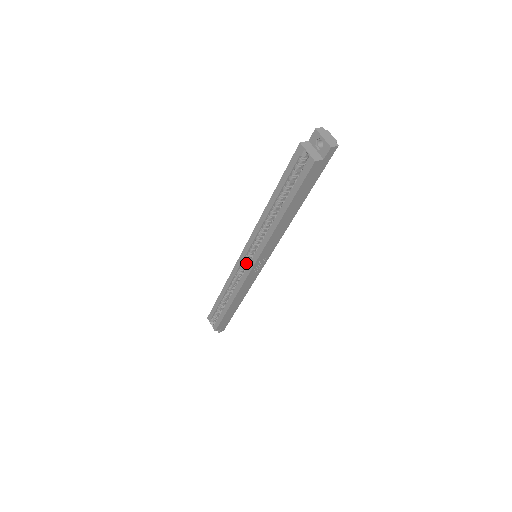
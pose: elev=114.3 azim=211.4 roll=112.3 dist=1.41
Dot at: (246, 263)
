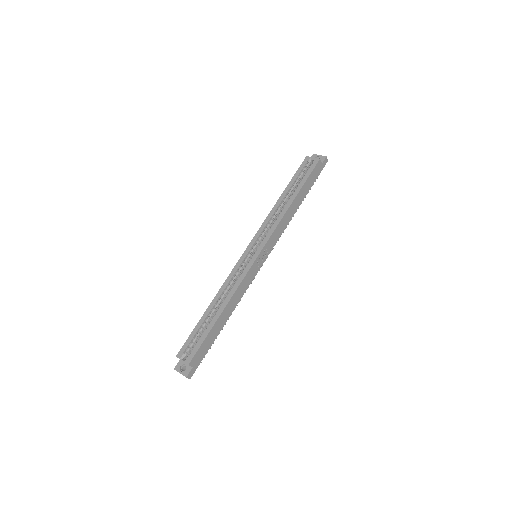
Dot at: (248, 260)
